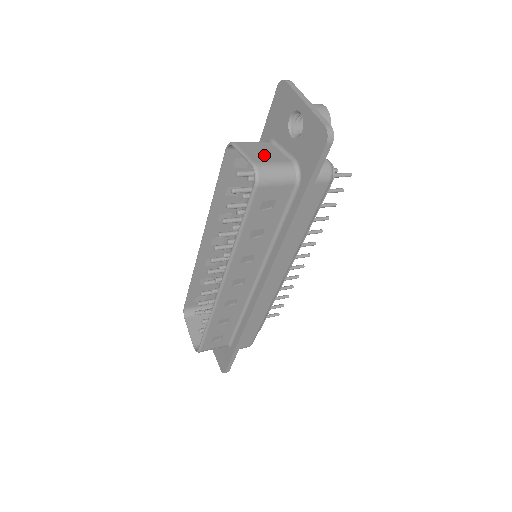
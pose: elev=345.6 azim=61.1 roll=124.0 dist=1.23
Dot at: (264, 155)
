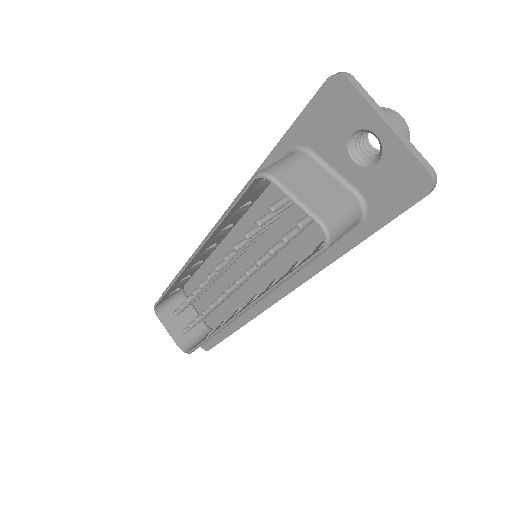
Dot at: (321, 194)
